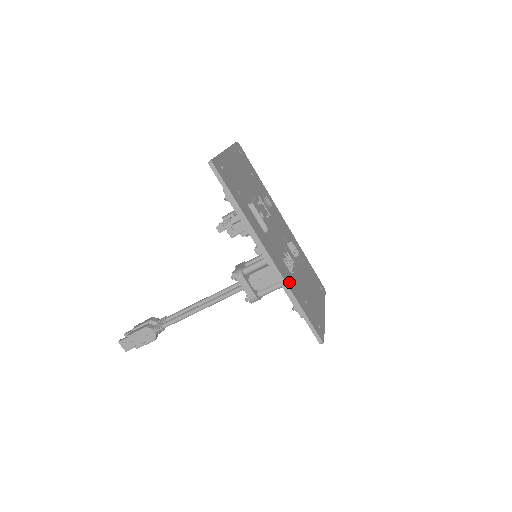
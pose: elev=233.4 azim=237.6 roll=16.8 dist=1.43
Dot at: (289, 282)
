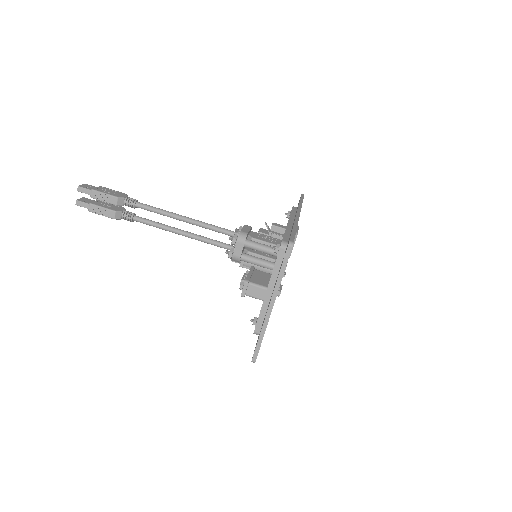
Dot at: occluded
